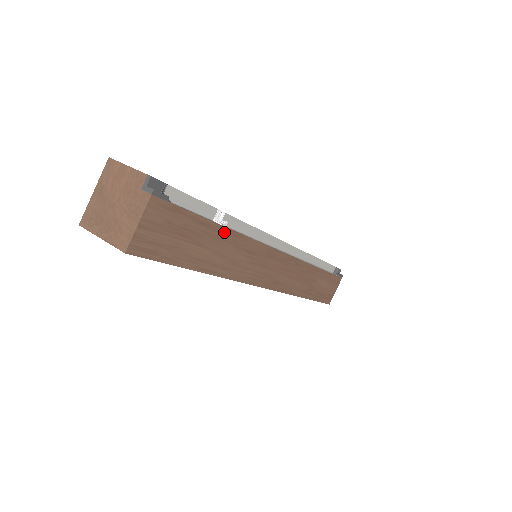
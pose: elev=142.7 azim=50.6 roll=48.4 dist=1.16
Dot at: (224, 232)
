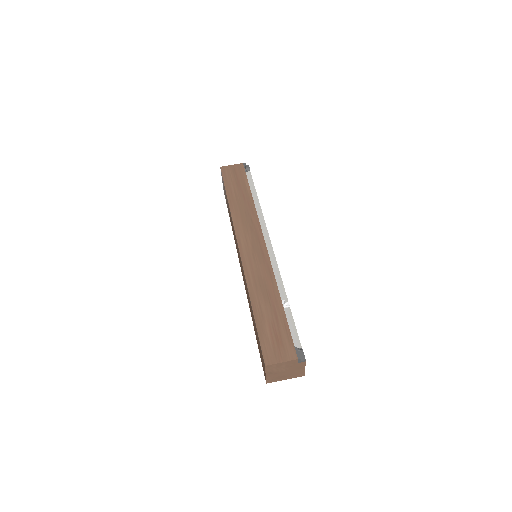
Dot at: occluded
